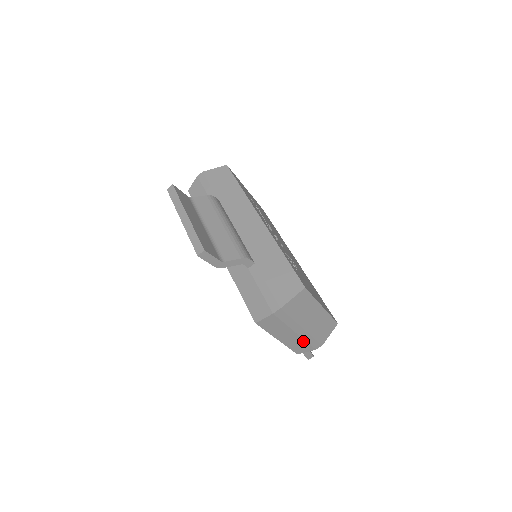
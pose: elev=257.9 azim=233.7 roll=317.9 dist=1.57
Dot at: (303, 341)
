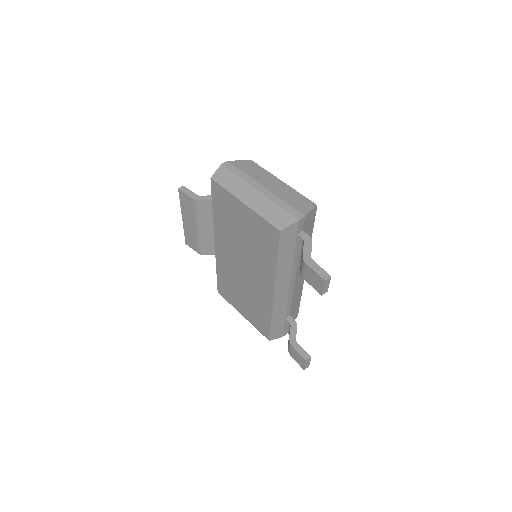
Dot at: (273, 204)
